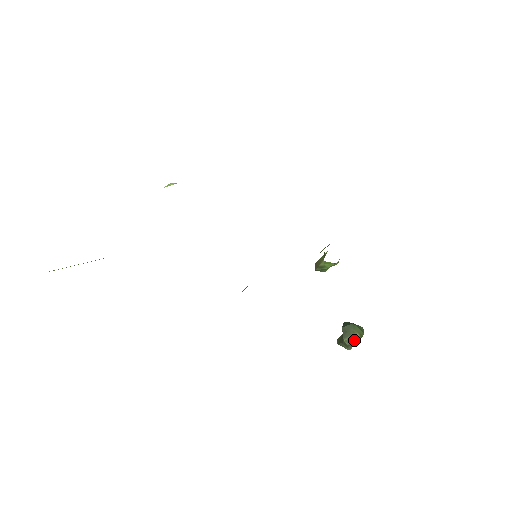
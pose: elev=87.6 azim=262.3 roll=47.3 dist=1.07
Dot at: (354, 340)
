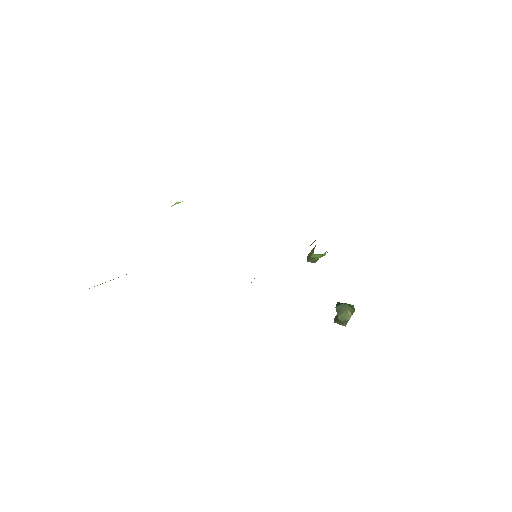
Dot at: (347, 317)
